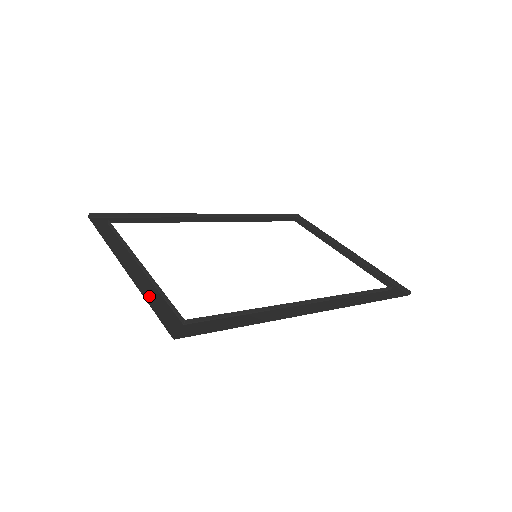
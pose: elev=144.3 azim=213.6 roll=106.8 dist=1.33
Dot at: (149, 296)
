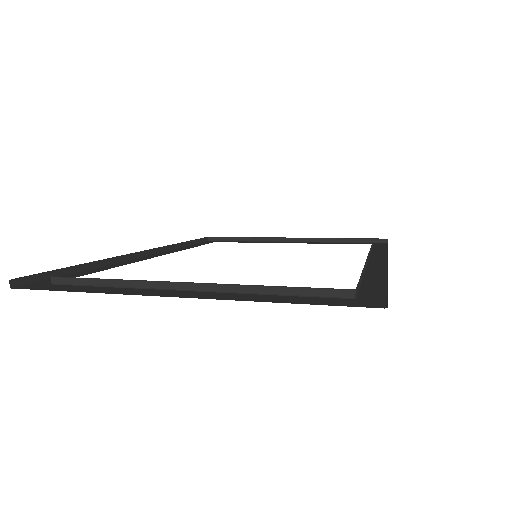
Dot at: (265, 299)
